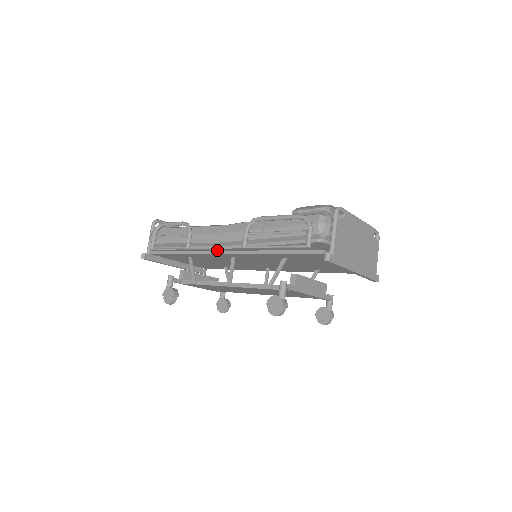
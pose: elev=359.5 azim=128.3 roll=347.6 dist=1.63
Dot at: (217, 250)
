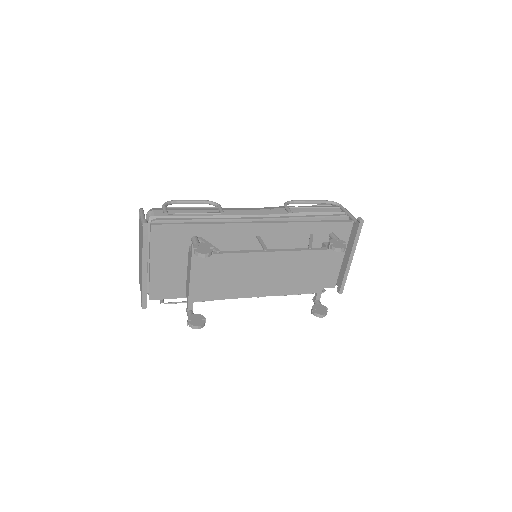
Dot at: (250, 222)
